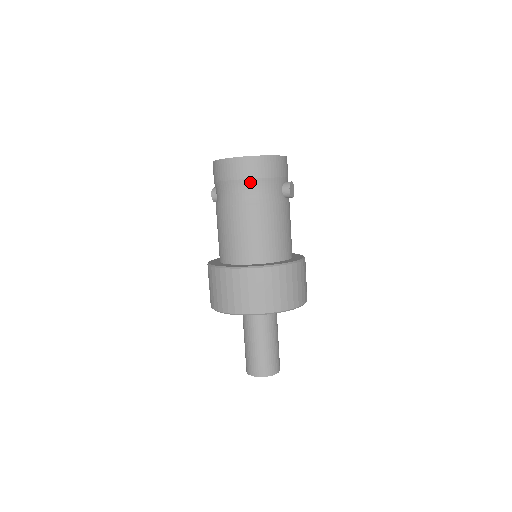
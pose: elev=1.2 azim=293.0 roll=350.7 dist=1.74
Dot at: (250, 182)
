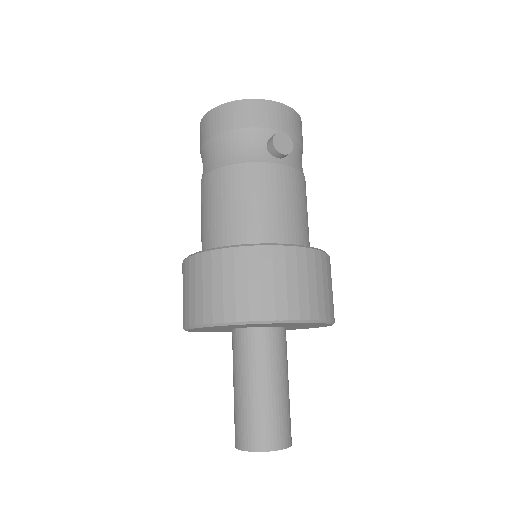
Dot at: (216, 140)
